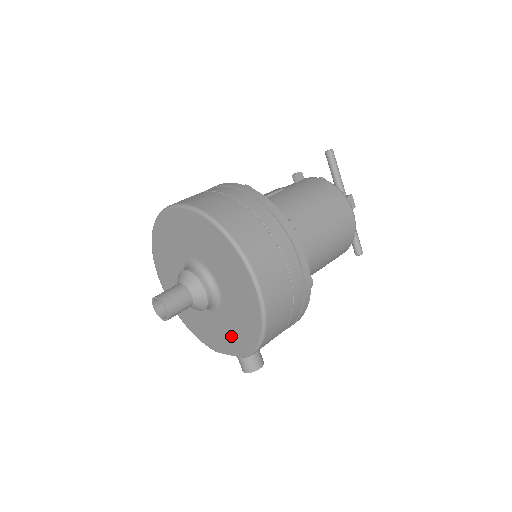
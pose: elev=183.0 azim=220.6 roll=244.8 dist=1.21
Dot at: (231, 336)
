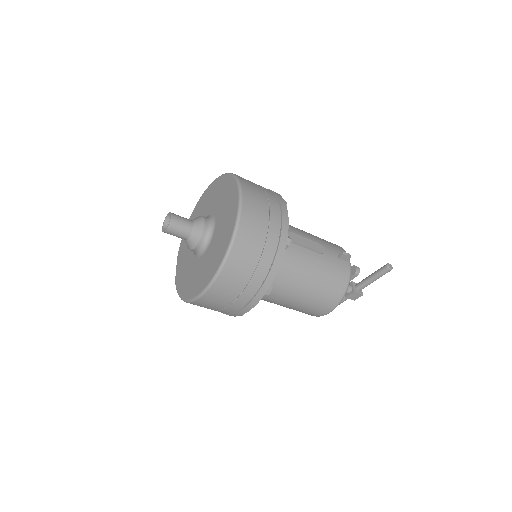
Dot at: (183, 270)
